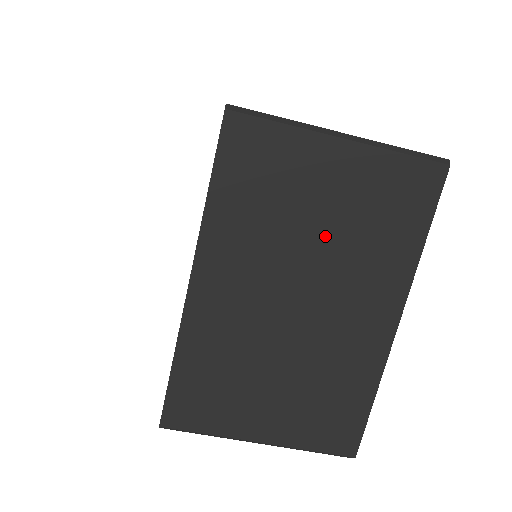
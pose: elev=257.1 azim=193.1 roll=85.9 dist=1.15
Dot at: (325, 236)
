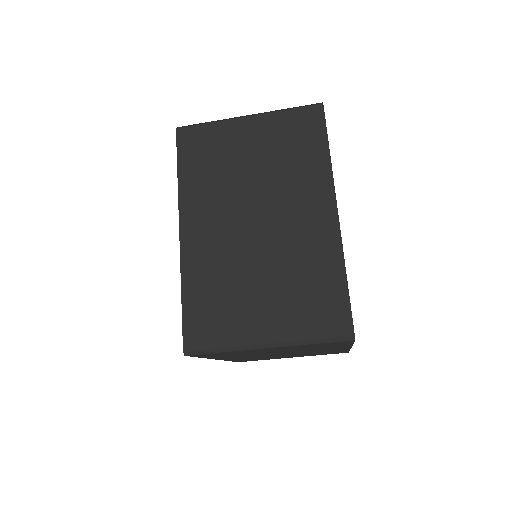
Dot at: (259, 173)
